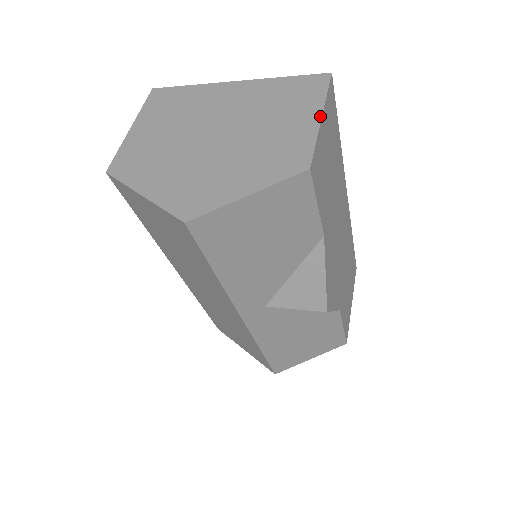
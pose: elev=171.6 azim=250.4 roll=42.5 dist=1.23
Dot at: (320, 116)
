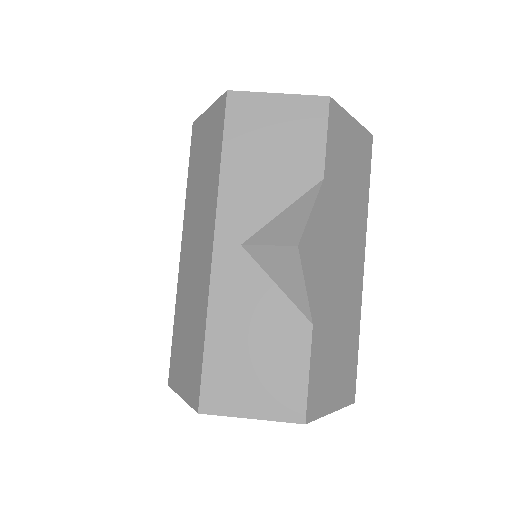
Dot at: (352, 118)
